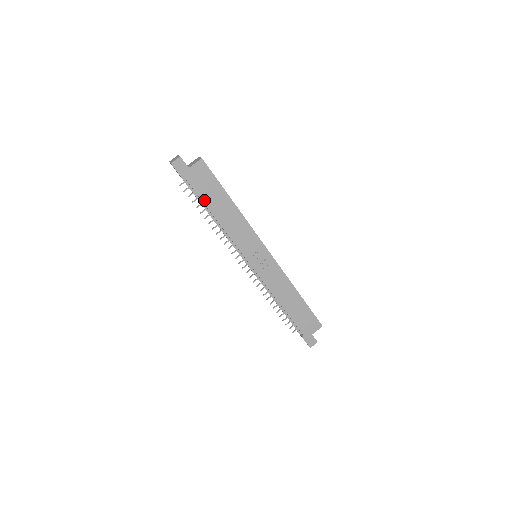
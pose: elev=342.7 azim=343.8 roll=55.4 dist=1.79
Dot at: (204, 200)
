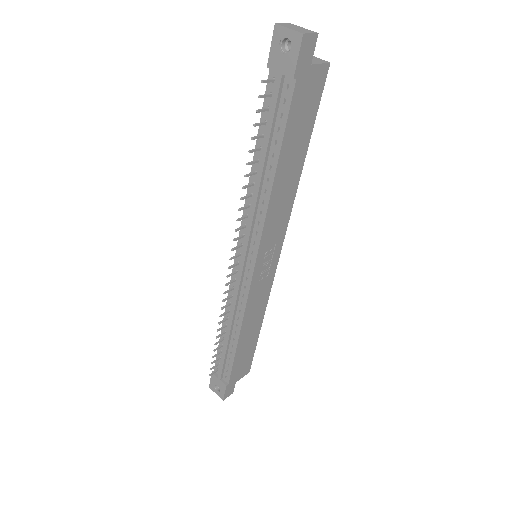
Dot at: (286, 136)
